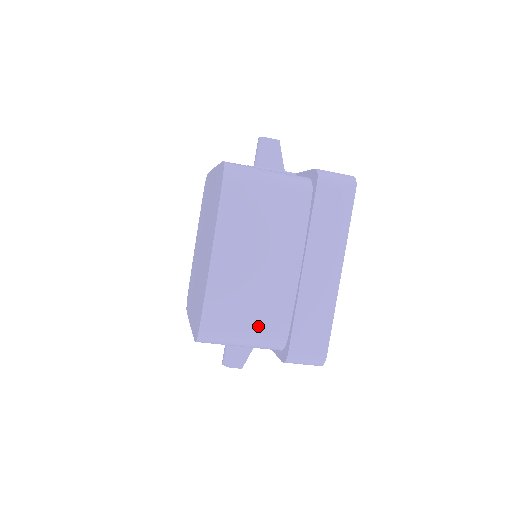
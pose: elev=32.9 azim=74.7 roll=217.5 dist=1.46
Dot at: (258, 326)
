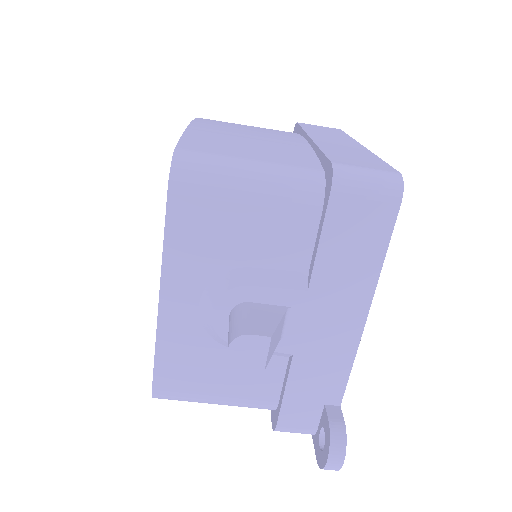
Dot at: (270, 158)
